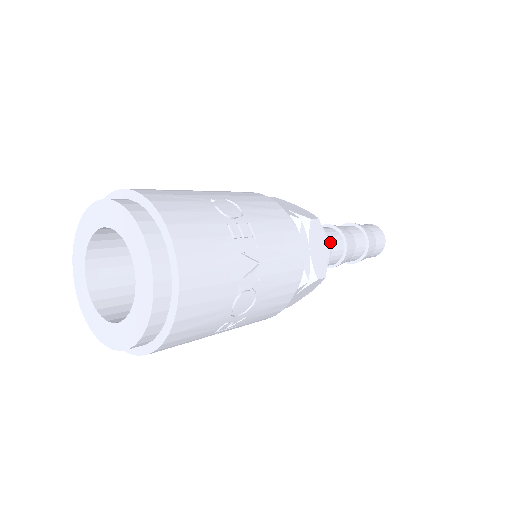
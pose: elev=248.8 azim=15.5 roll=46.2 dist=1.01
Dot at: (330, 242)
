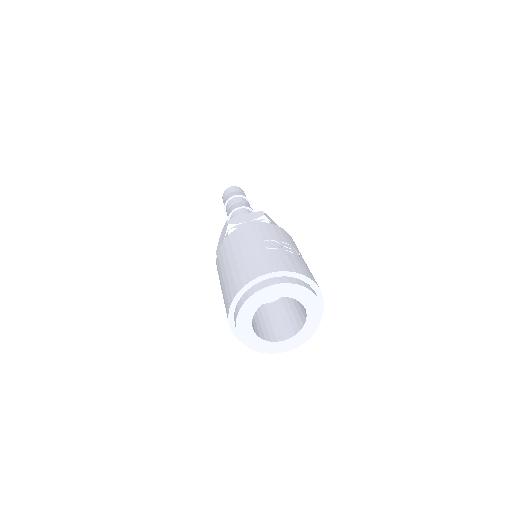
Dot at: occluded
